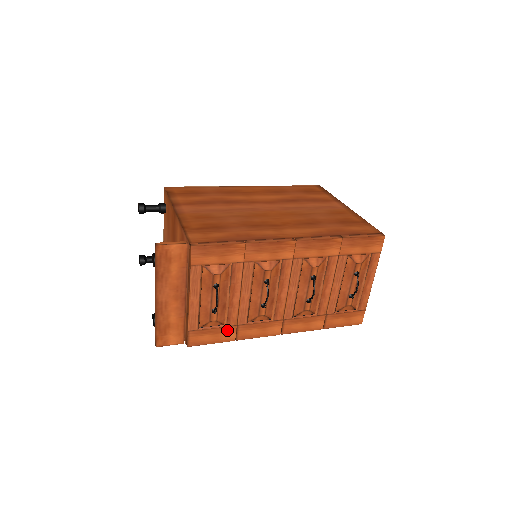
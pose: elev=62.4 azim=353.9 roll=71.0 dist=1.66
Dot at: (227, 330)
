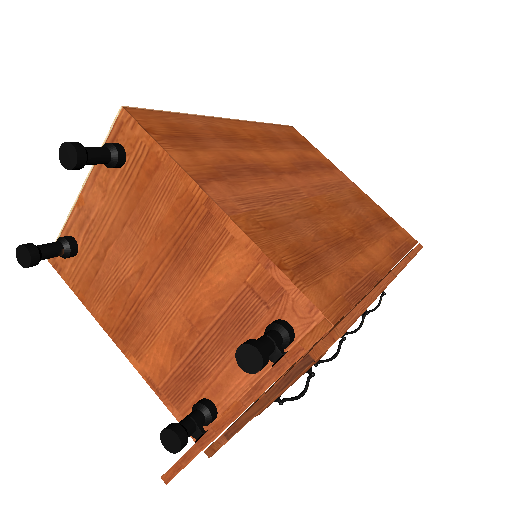
Dot at: occluded
